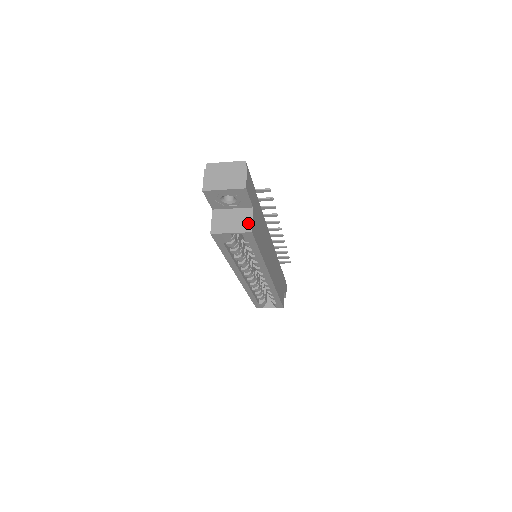
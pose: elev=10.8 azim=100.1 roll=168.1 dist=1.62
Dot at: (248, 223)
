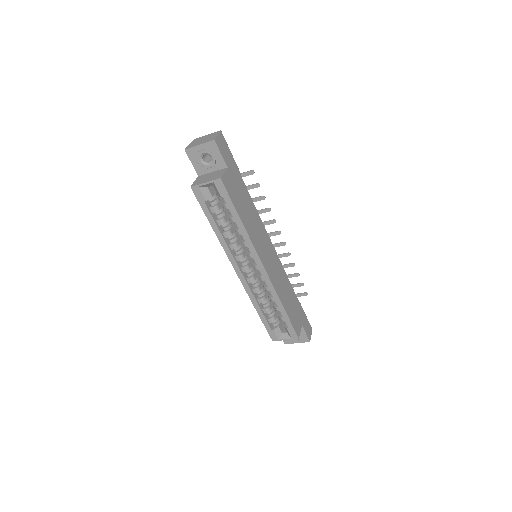
Dot at: (220, 175)
